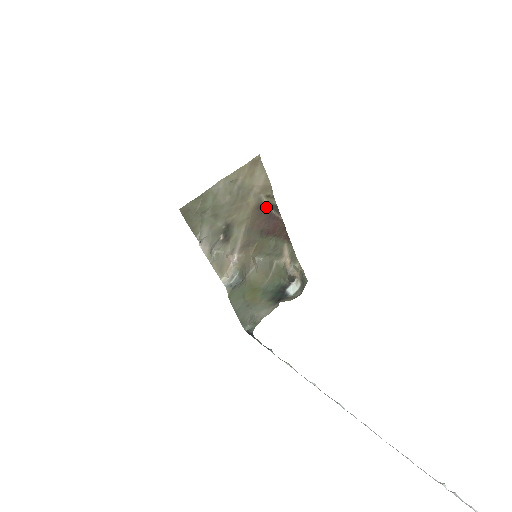
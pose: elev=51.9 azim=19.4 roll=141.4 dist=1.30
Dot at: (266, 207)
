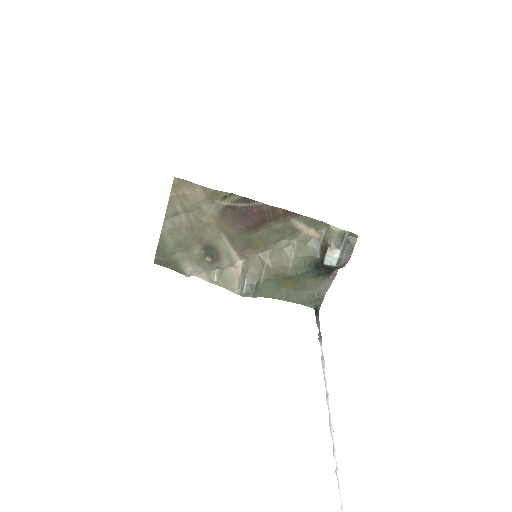
Dot at: (233, 207)
